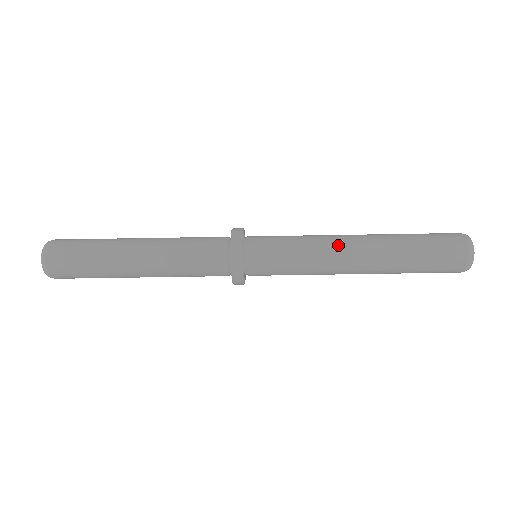
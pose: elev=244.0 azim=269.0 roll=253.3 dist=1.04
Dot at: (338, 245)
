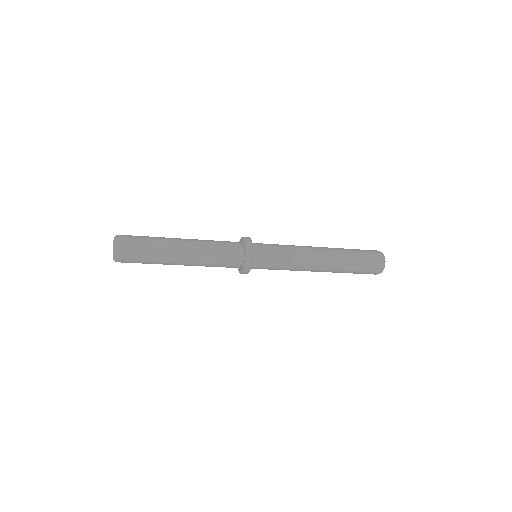
Dot at: (306, 270)
